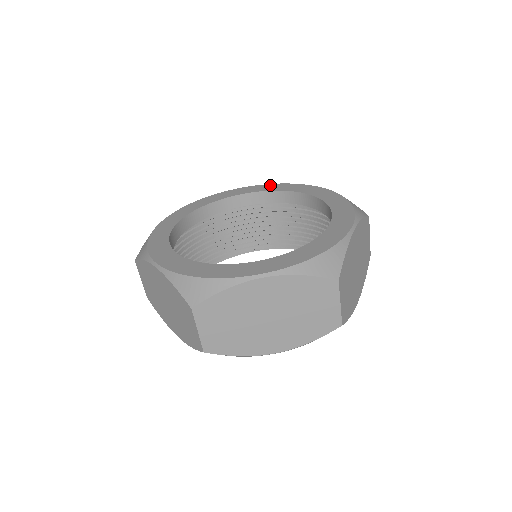
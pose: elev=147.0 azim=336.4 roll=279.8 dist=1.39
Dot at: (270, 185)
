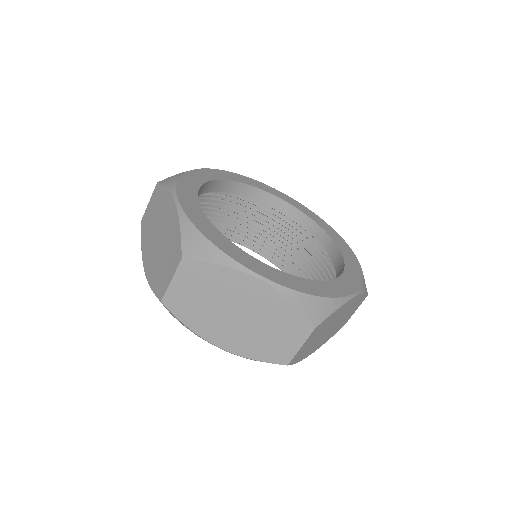
Dot at: (232, 174)
